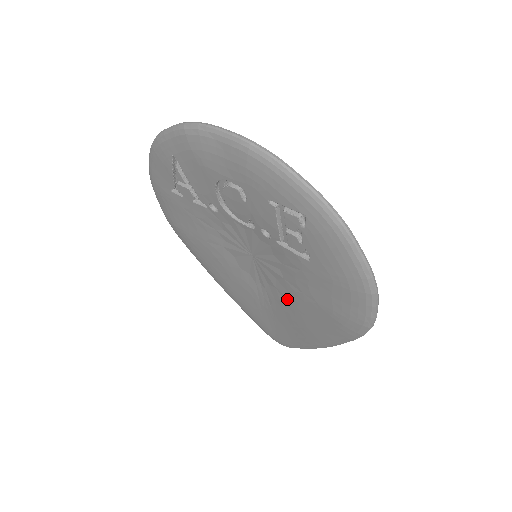
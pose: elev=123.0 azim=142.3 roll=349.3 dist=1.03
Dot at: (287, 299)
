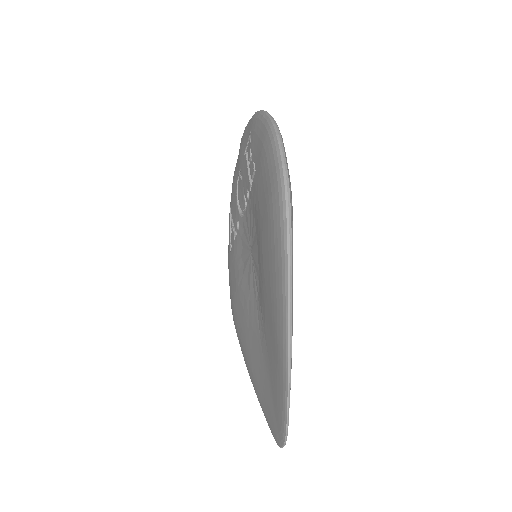
Dot at: (261, 271)
